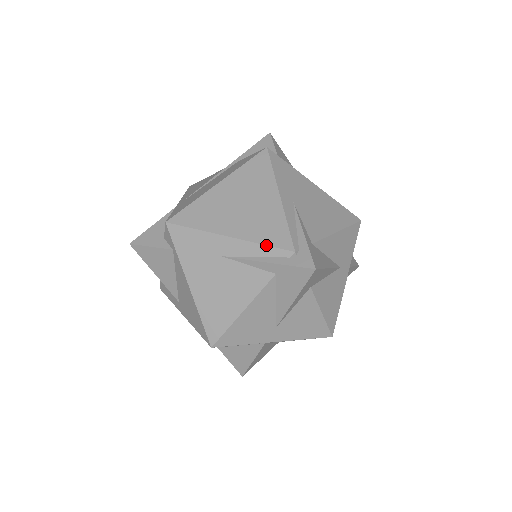
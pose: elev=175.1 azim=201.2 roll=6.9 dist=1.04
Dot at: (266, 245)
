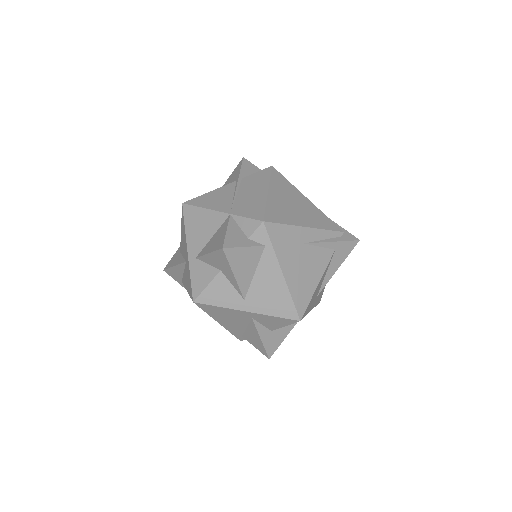
Dot at: (329, 230)
